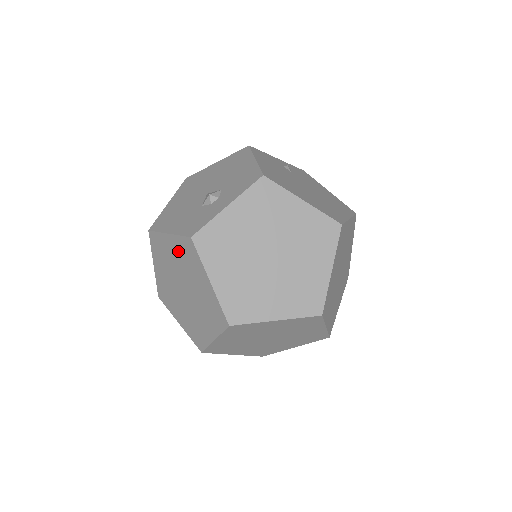
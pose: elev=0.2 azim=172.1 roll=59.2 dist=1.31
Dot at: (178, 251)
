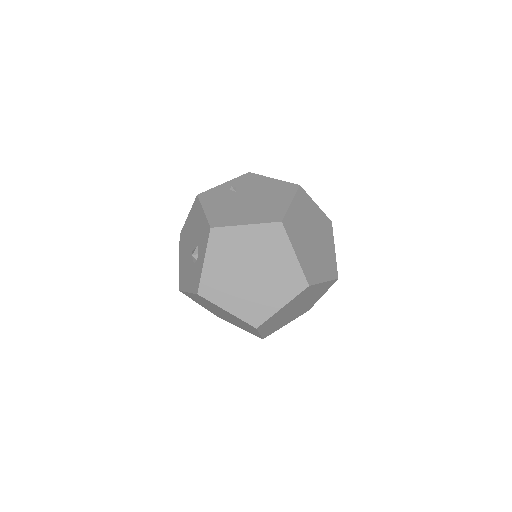
Dot at: (200, 299)
